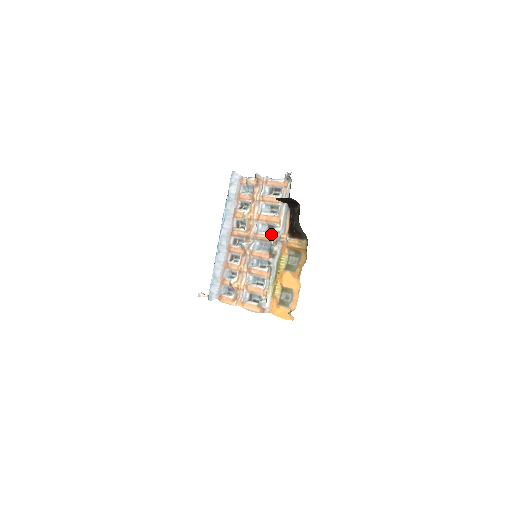
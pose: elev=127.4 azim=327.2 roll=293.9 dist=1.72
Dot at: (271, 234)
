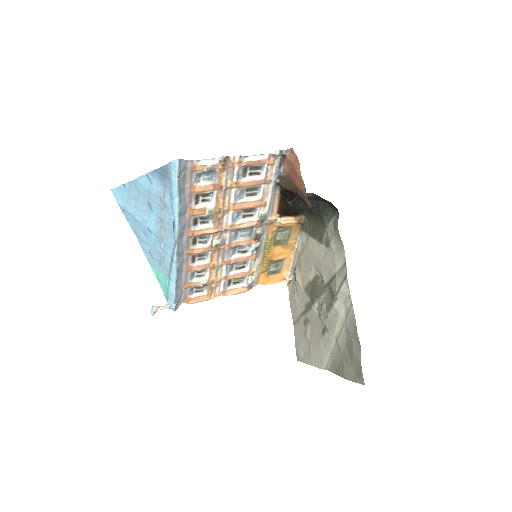
Dot at: (253, 220)
